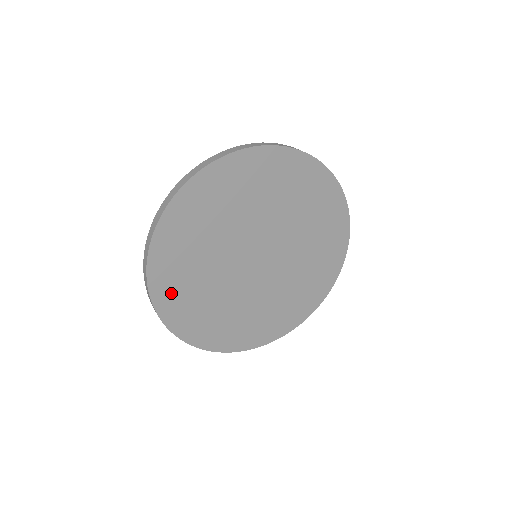
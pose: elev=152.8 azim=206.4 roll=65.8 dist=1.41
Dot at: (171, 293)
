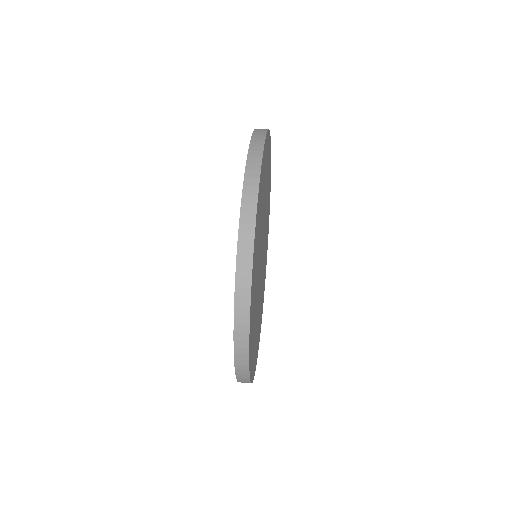
Dot at: occluded
